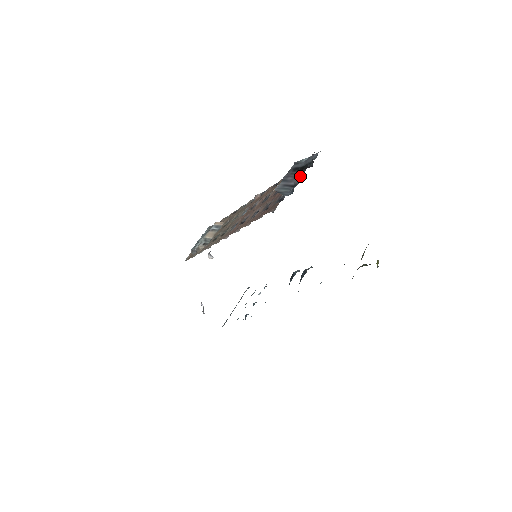
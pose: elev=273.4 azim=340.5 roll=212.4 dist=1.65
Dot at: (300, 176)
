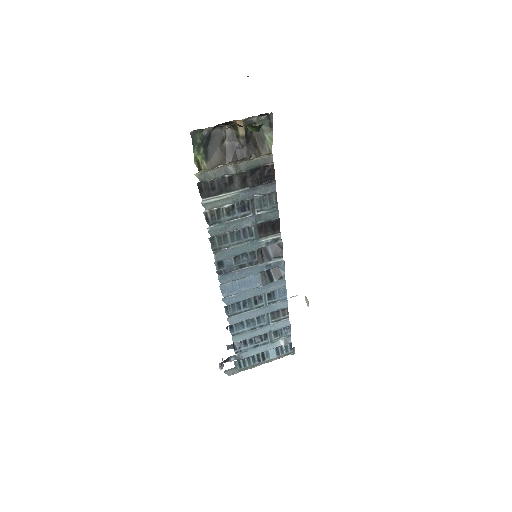
Dot at: occluded
